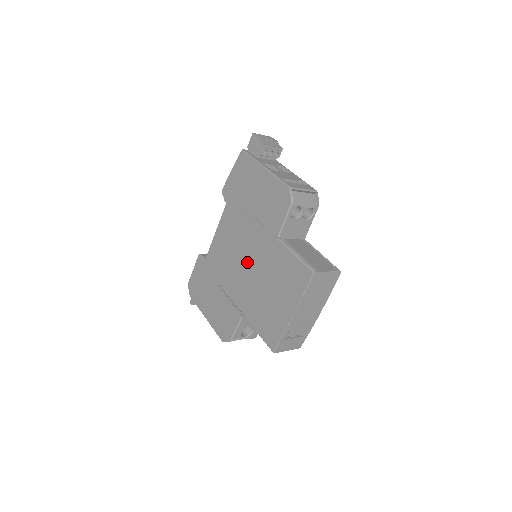
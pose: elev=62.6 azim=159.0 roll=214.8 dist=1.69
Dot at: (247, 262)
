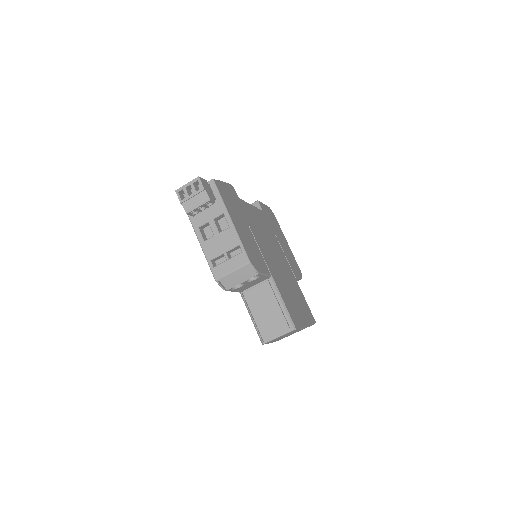
Dot at: occluded
